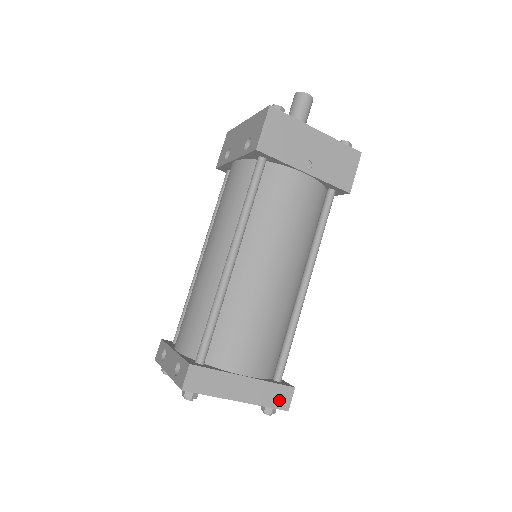
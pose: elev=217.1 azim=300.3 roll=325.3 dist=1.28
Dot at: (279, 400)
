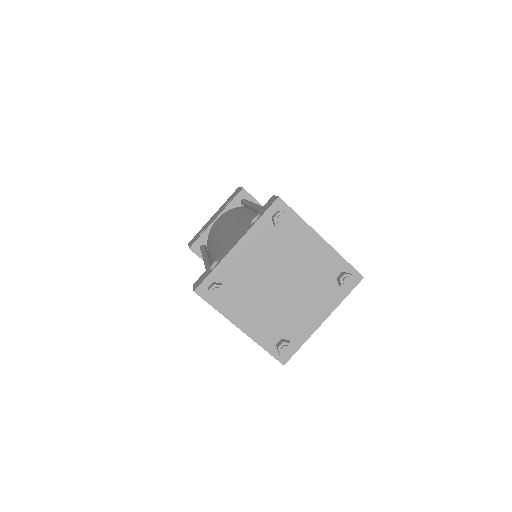
Dot at: occluded
